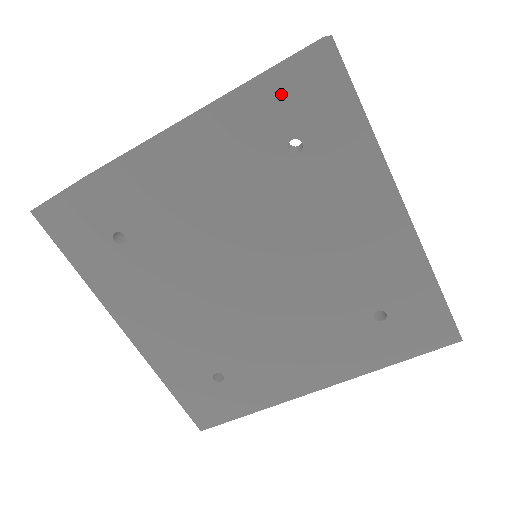
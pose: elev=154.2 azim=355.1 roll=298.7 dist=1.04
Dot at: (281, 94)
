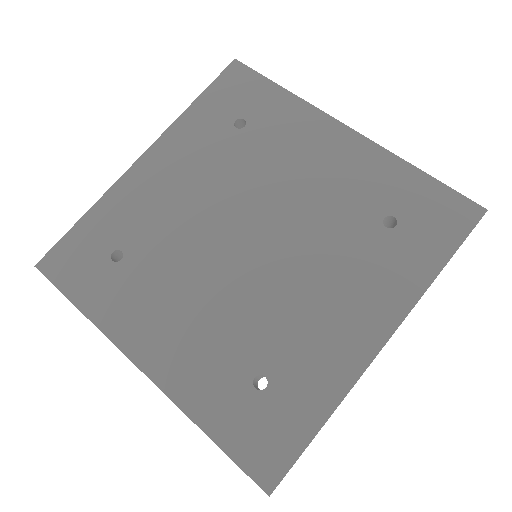
Dot at: (216, 99)
